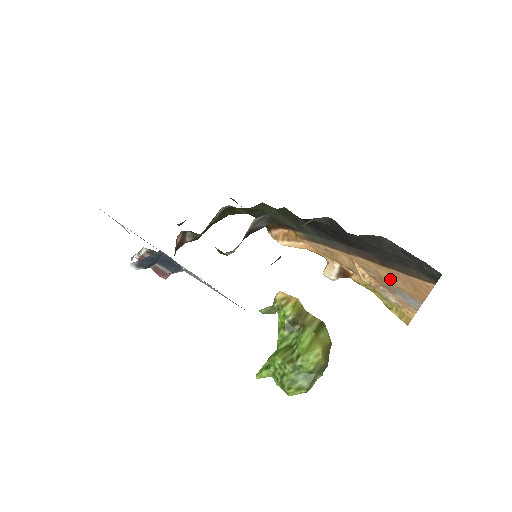
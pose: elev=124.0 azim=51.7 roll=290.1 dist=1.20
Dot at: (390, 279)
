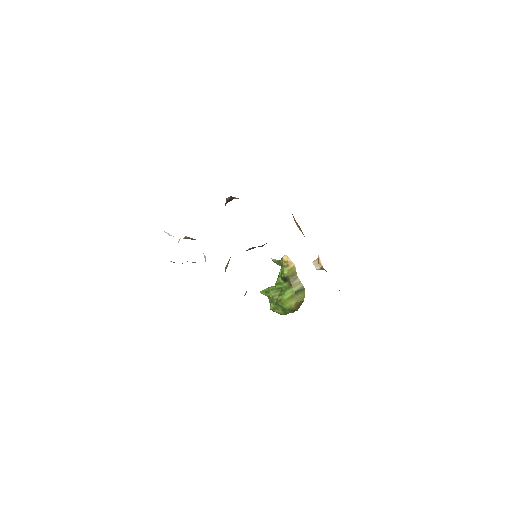
Dot at: occluded
